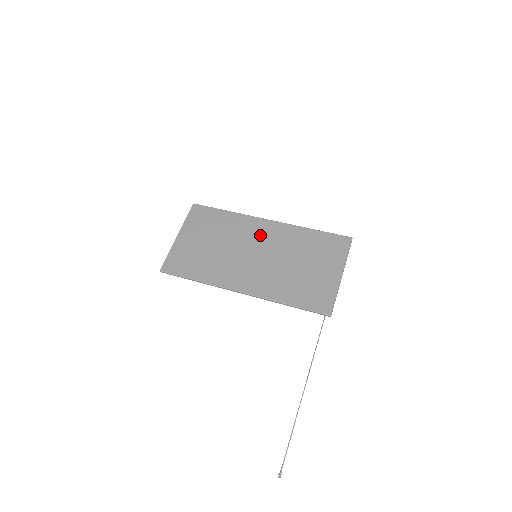
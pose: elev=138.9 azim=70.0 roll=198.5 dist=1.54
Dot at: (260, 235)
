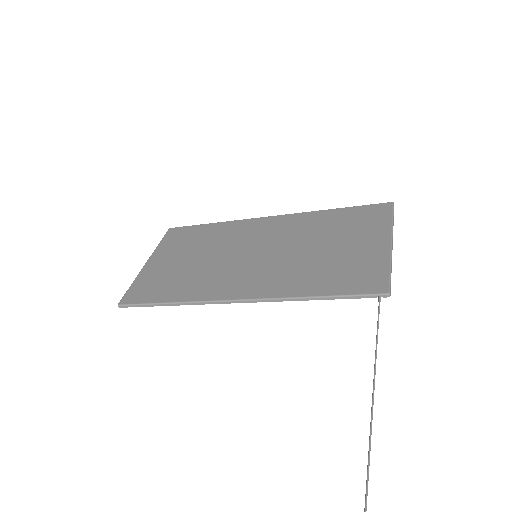
Dot at: (259, 233)
